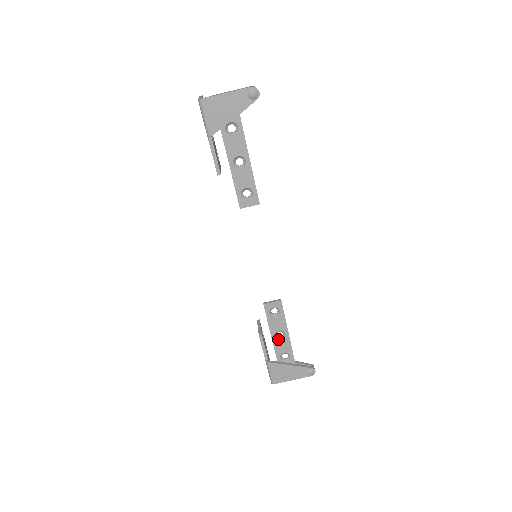
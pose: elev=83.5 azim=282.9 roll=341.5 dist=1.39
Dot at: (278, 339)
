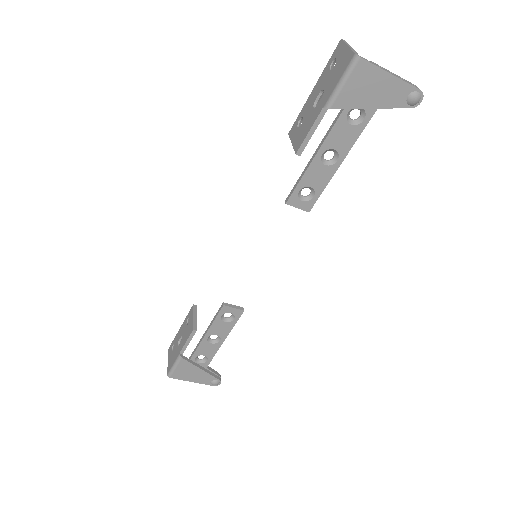
Dot at: (209, 341)
